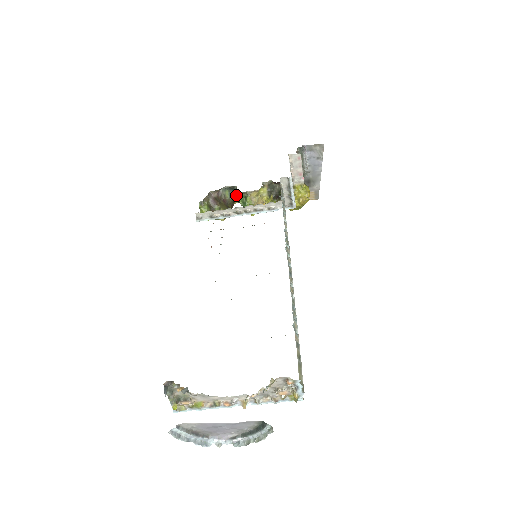
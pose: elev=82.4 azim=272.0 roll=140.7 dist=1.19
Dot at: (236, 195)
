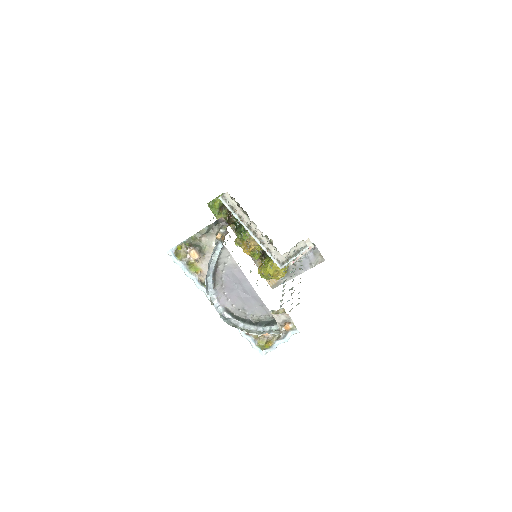
Dot at: occluded
